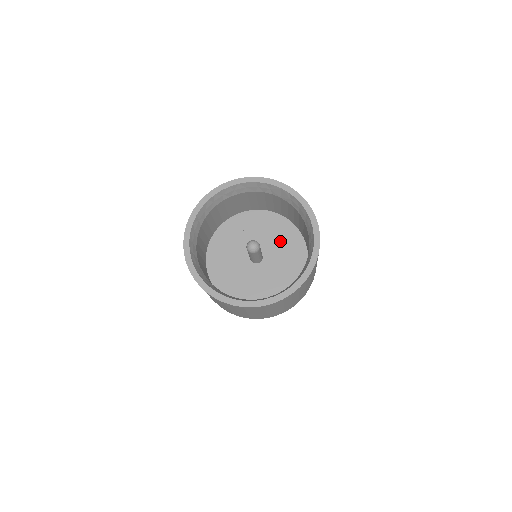
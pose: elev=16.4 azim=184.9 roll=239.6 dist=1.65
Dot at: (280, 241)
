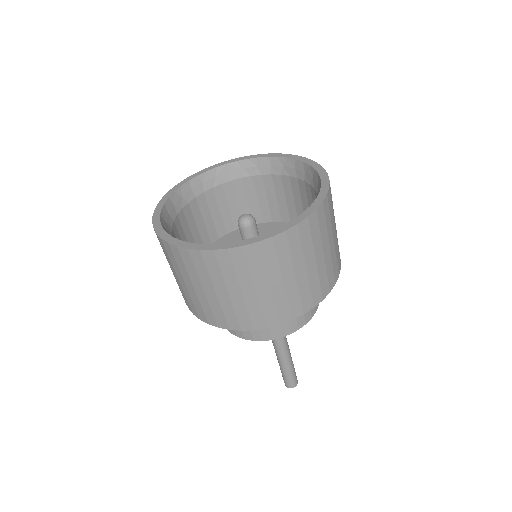
Dot at: occluded
